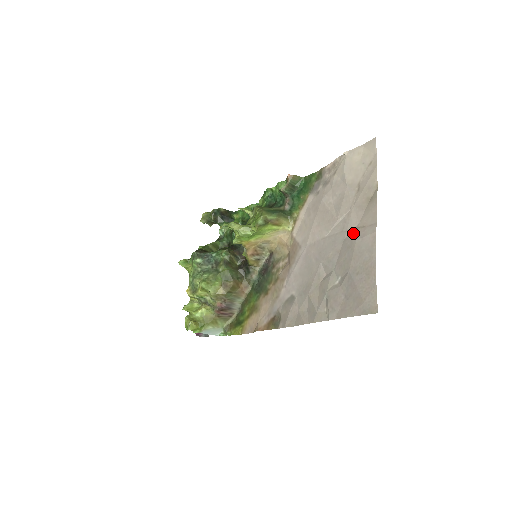
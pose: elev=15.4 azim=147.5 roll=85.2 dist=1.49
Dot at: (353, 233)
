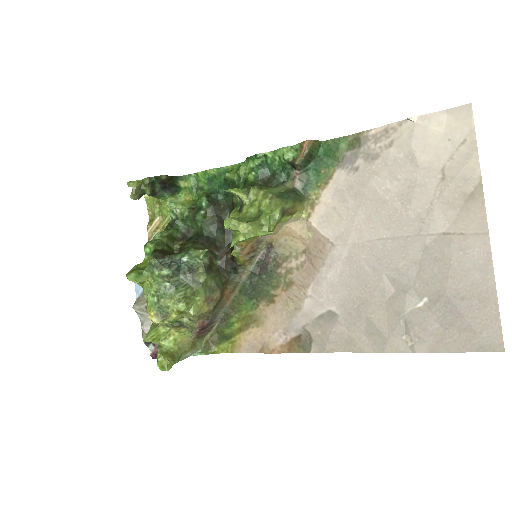
Dot at: (442, 240)
